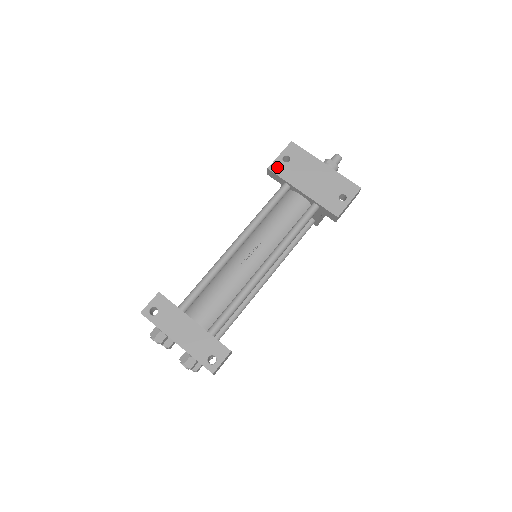
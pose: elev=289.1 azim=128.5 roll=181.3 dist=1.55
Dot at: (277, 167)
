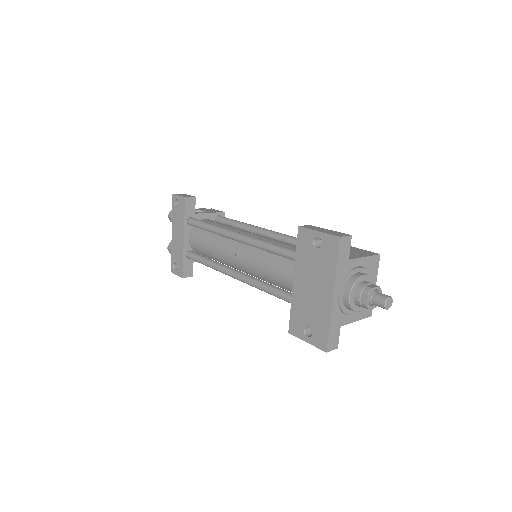
Dot at: (304, 237)
